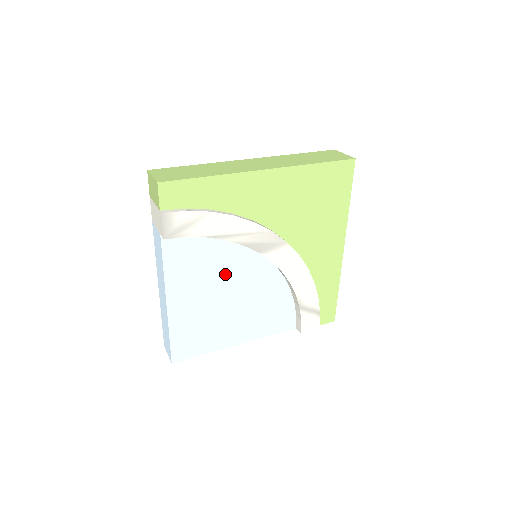
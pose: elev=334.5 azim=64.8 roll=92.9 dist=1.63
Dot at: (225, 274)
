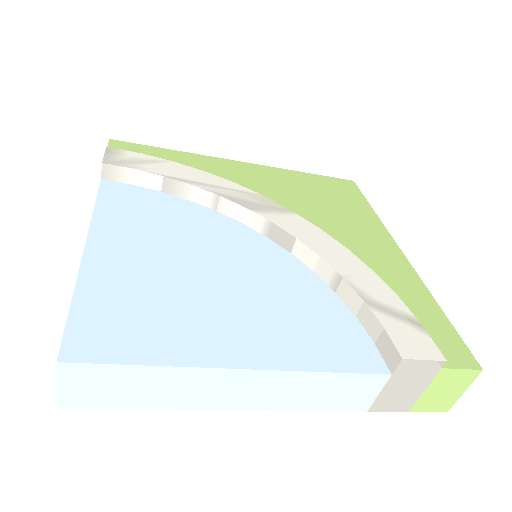
Dot at: (199, 240)
